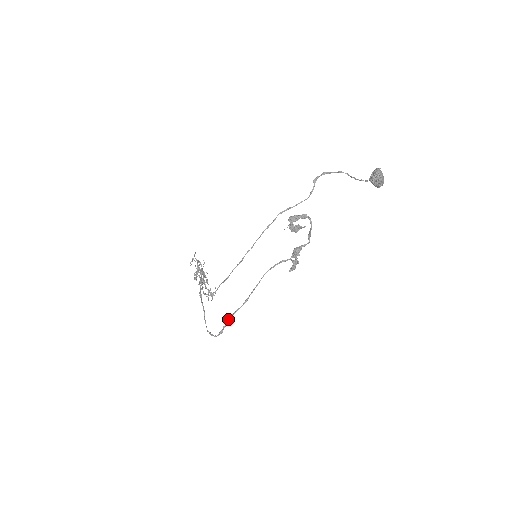
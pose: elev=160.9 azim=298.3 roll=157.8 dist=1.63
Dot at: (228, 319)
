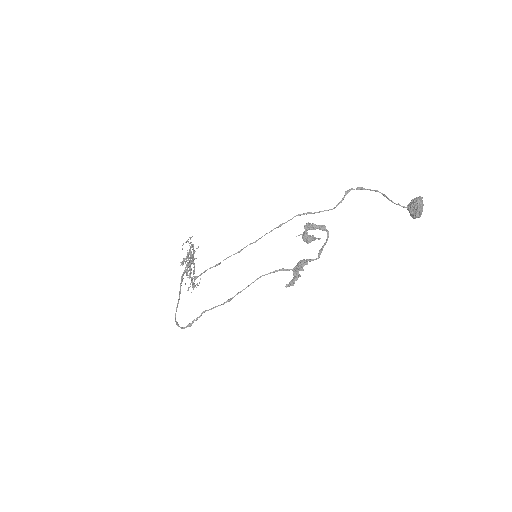
Dot at: (202, 313)
